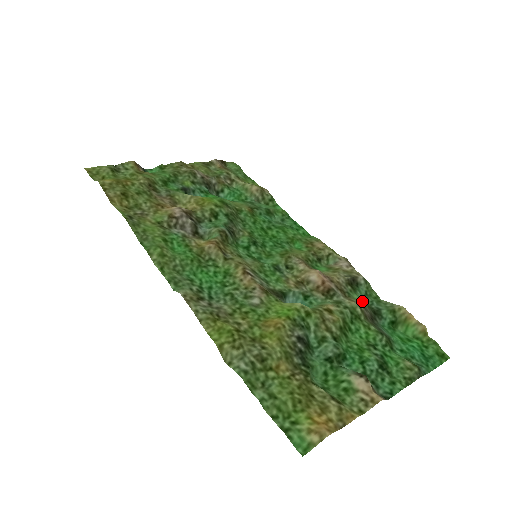
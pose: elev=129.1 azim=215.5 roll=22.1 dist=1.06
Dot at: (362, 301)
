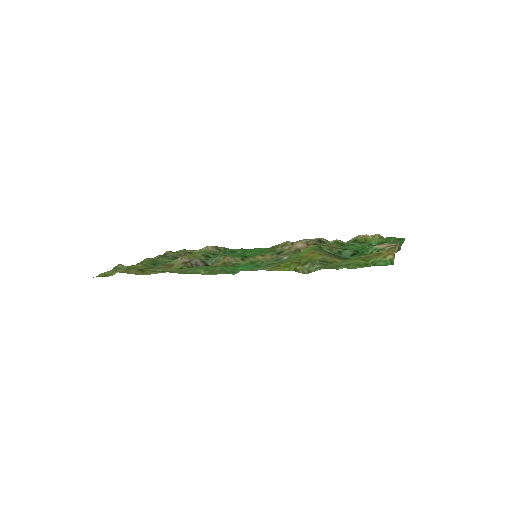
Dot at: occluded
